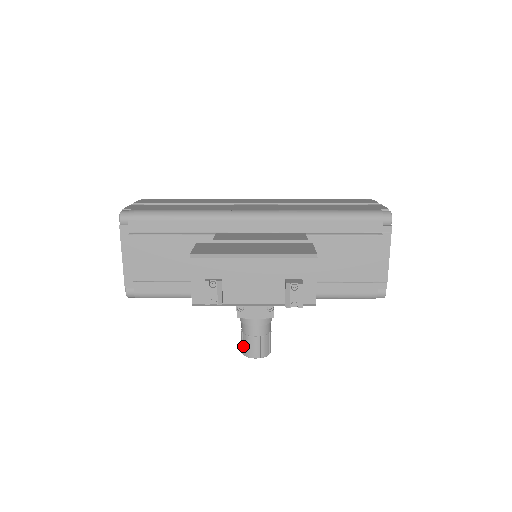
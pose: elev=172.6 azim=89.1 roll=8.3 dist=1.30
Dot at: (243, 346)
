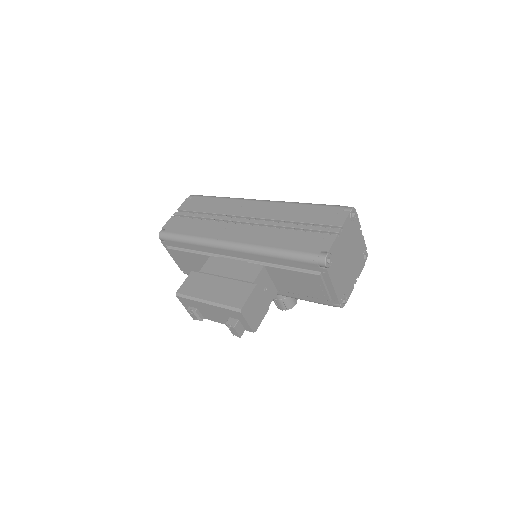
Dot at: occluded
